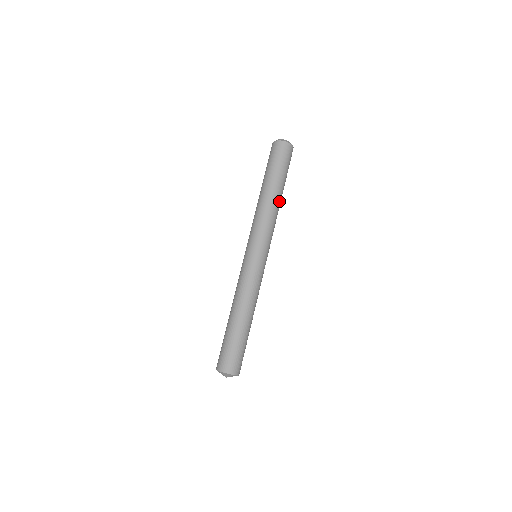
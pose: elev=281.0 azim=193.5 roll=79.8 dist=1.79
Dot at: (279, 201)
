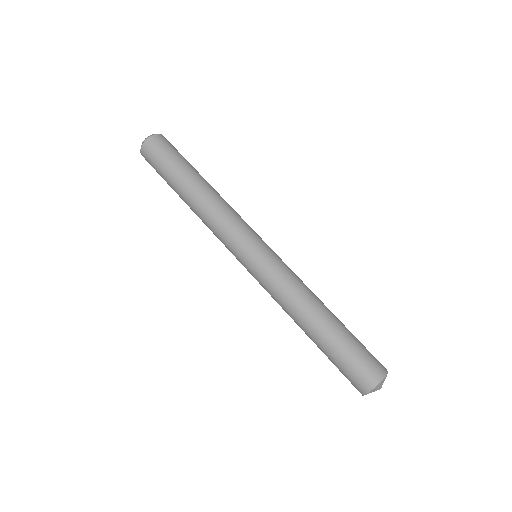
Dot at: (212, 188)
